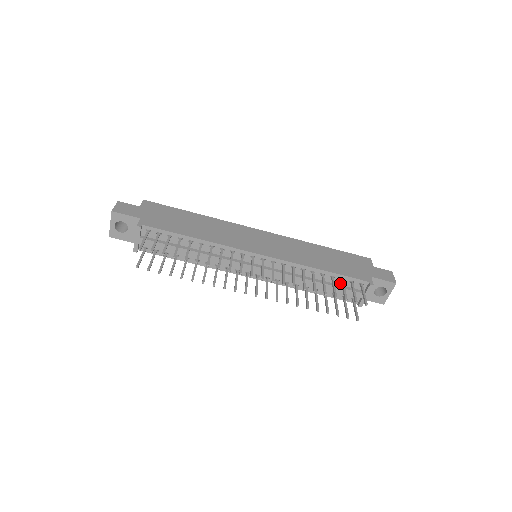
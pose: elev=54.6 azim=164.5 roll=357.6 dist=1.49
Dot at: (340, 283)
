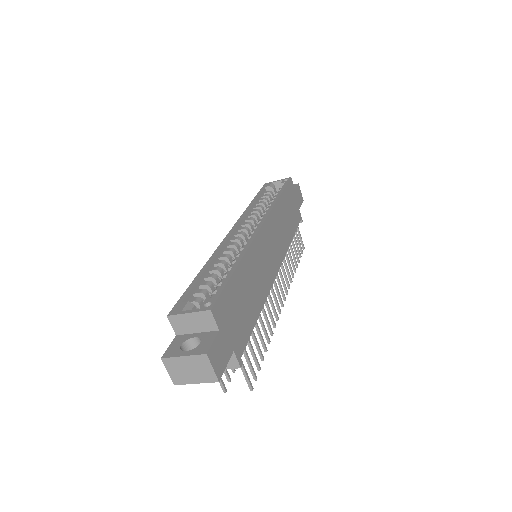
Dot at: occluded
